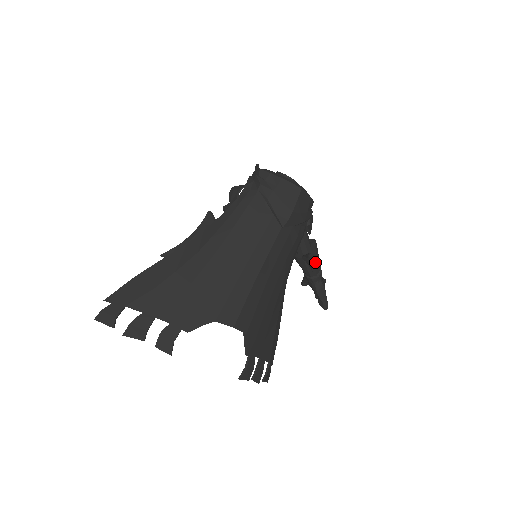
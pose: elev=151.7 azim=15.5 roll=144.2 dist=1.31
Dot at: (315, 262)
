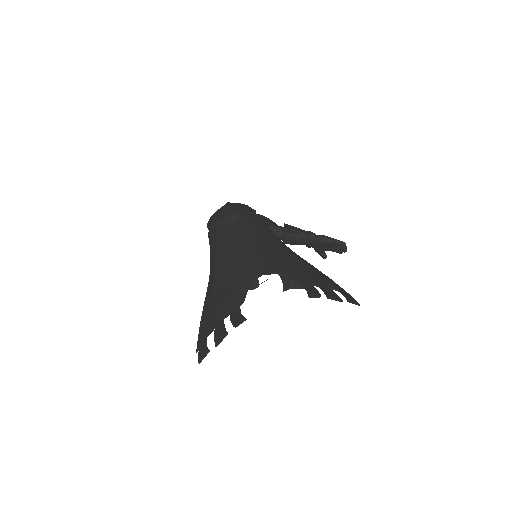
Dot at: (296, 230)
